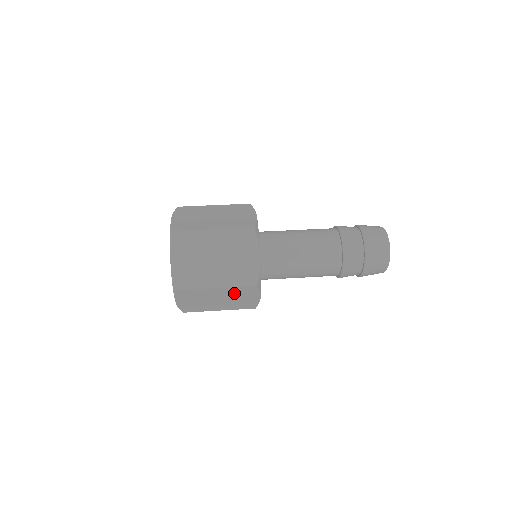
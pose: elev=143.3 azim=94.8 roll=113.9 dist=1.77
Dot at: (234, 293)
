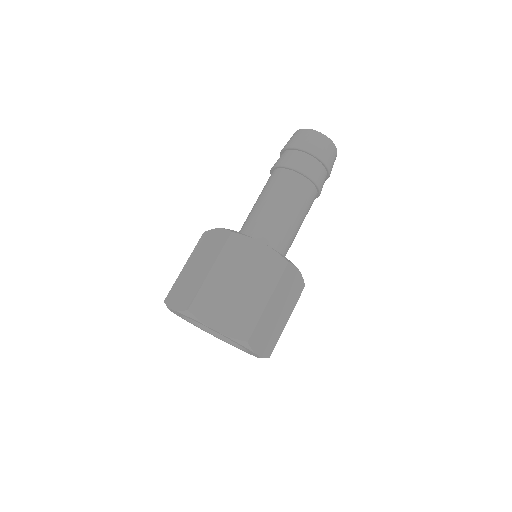
Dot at: (282, 291)
